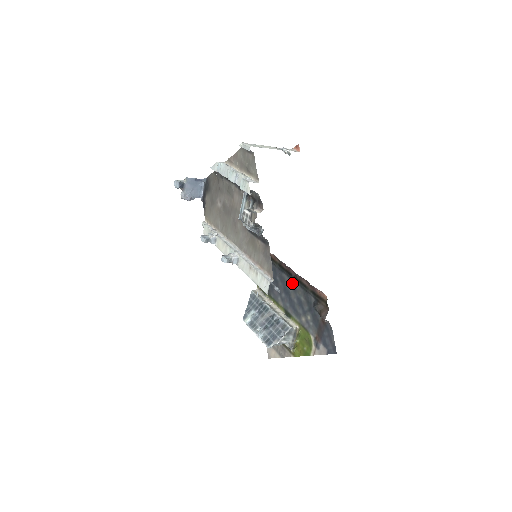
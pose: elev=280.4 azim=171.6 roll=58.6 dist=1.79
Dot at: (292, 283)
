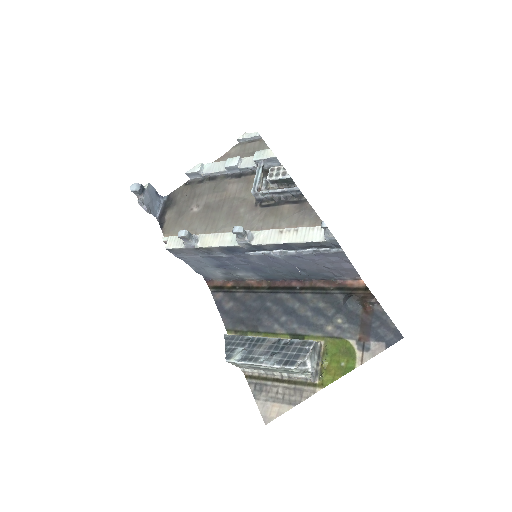
Dot at: (298, 296)
